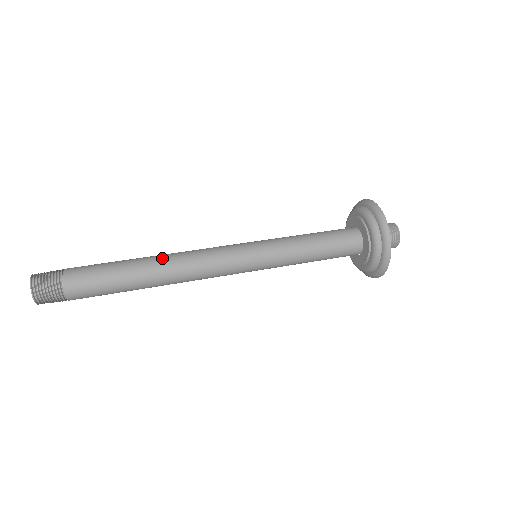
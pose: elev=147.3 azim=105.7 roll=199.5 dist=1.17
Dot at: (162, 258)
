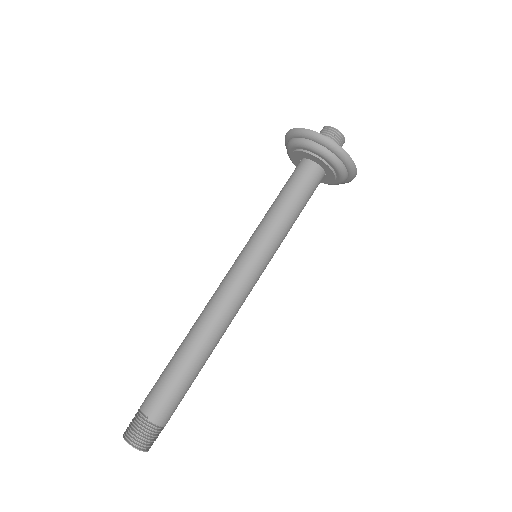
Dot at: (199, 332)
